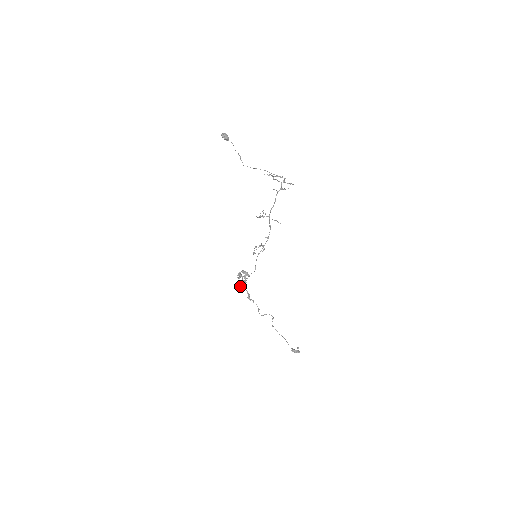
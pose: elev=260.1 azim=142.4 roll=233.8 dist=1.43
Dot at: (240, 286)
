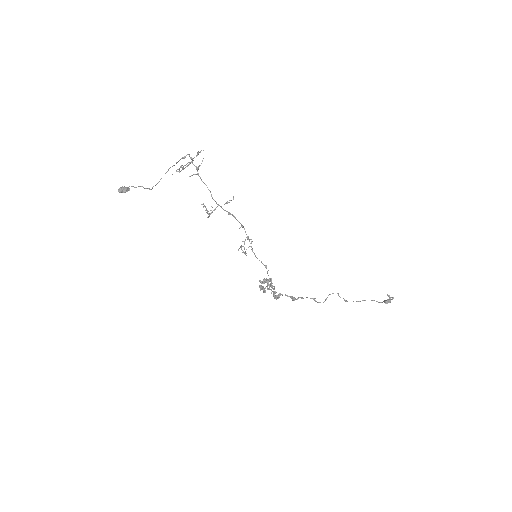
Dot at: (274, 297)
